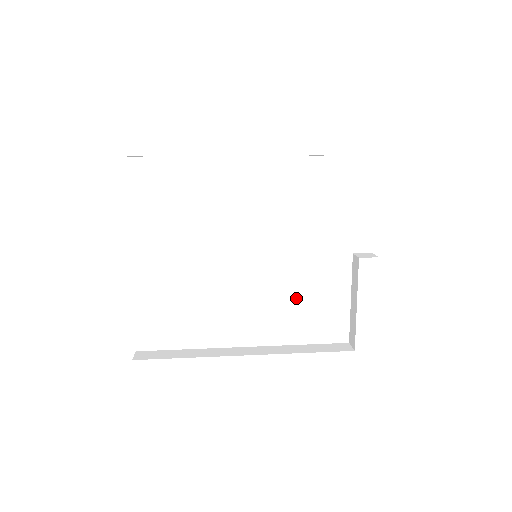
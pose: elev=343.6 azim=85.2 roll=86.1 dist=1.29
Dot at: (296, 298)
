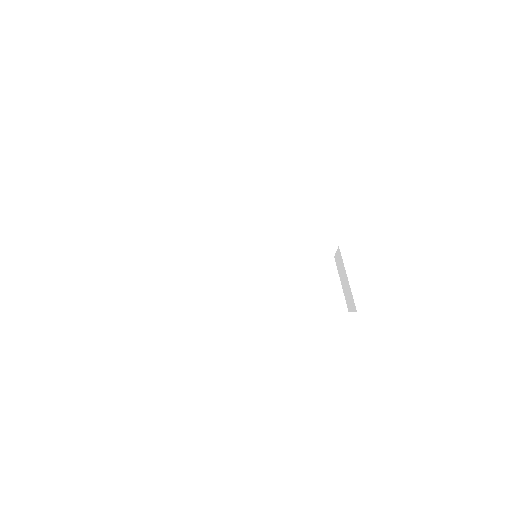
Dot at: (294, 284)
